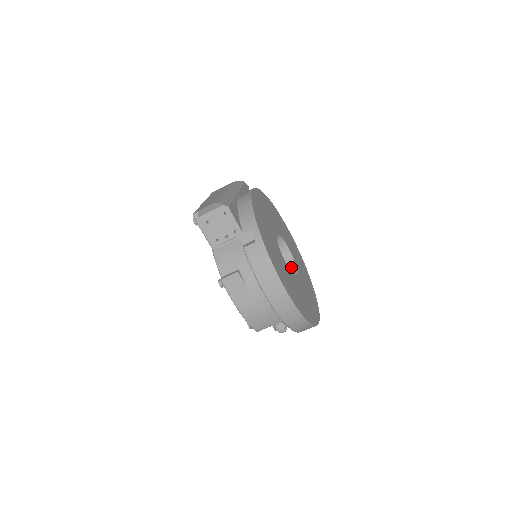
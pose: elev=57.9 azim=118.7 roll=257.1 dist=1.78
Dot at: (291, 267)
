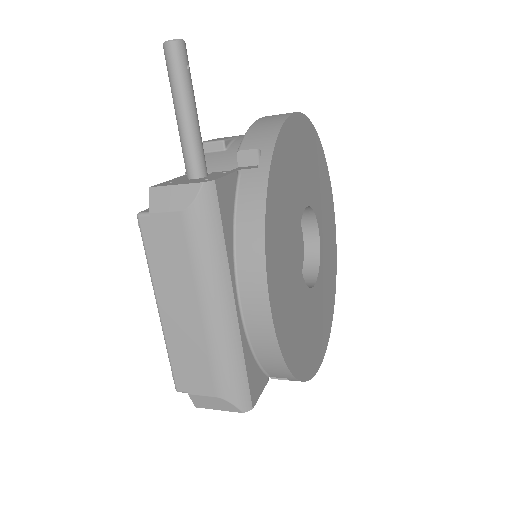
Dot at: (306, 215)
